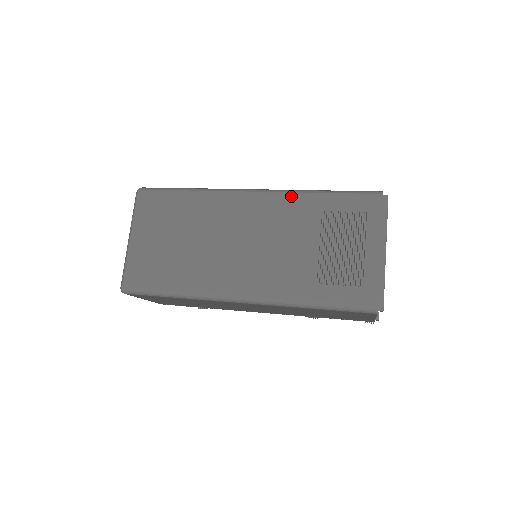
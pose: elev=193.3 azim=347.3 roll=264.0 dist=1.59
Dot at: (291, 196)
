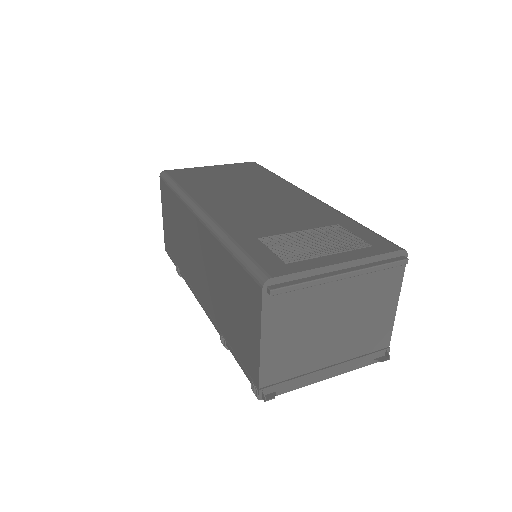
Dot at: (331, 209)
